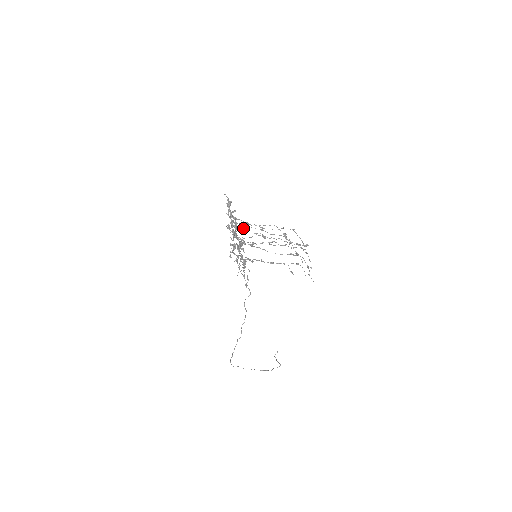
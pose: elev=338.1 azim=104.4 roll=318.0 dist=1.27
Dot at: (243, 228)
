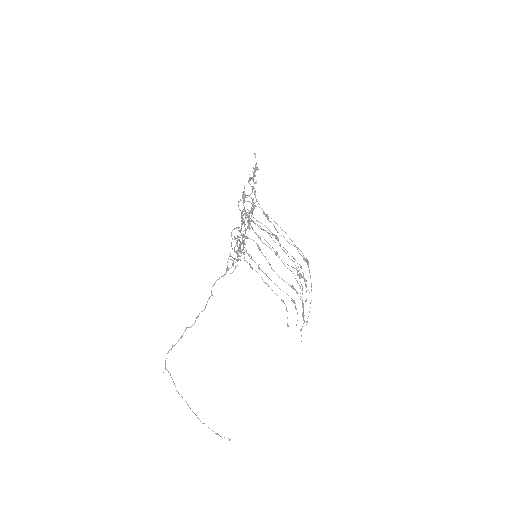
Dot at: (260, 222)
